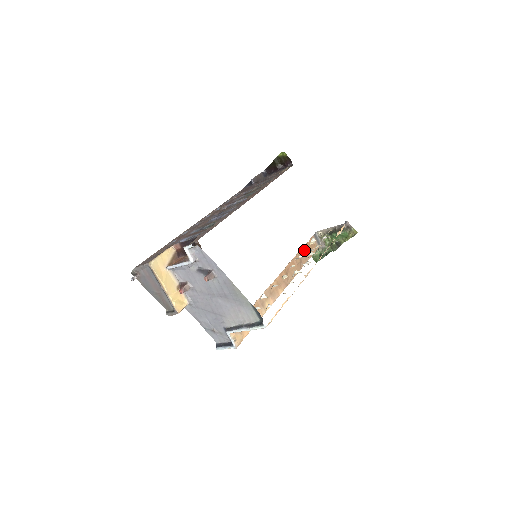
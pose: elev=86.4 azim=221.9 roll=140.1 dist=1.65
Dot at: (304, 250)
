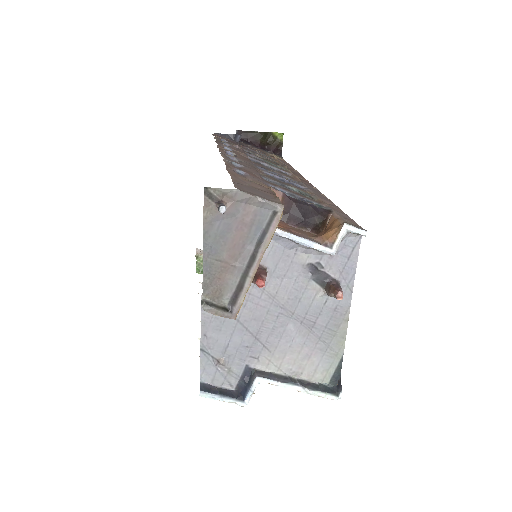
Dot at: occluded
